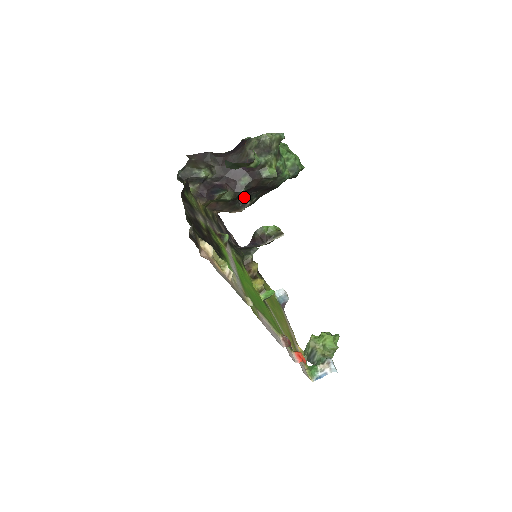
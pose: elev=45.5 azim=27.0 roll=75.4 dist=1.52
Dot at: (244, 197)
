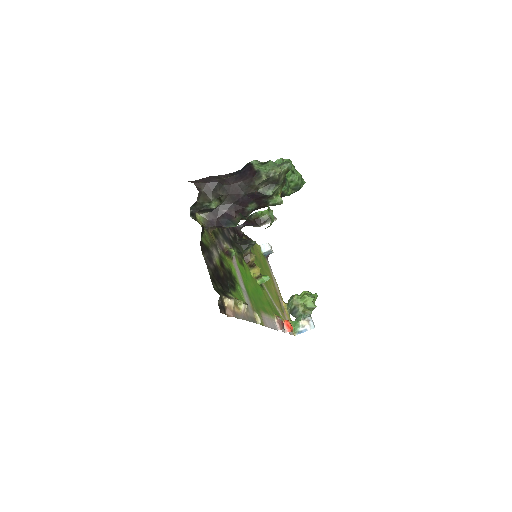
Dot at: occluded
